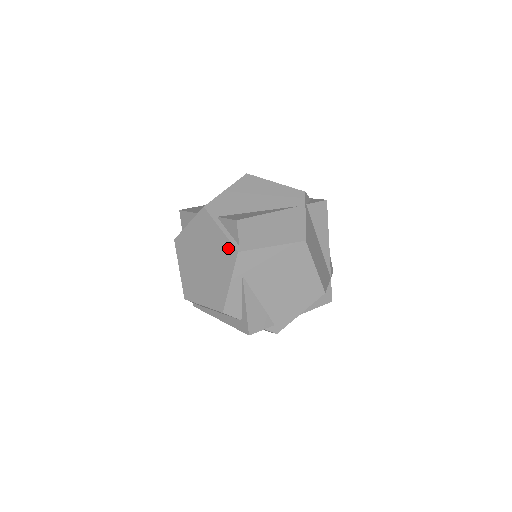
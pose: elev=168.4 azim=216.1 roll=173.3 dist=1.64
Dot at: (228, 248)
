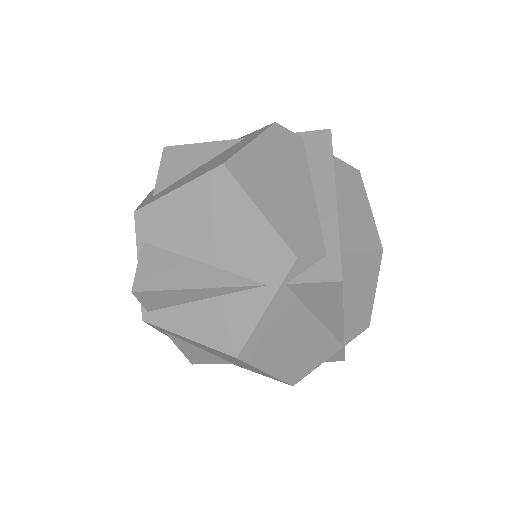
Dot at: occluded
